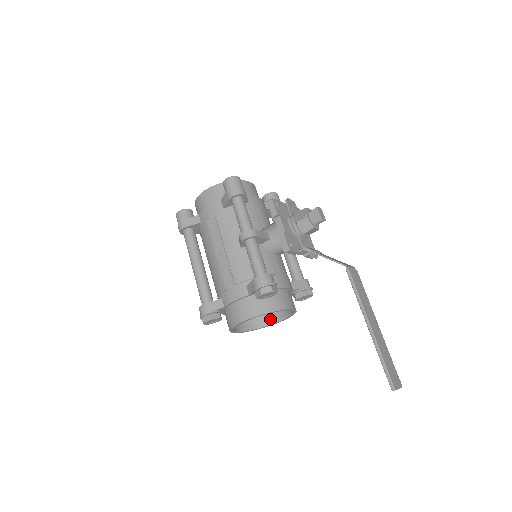
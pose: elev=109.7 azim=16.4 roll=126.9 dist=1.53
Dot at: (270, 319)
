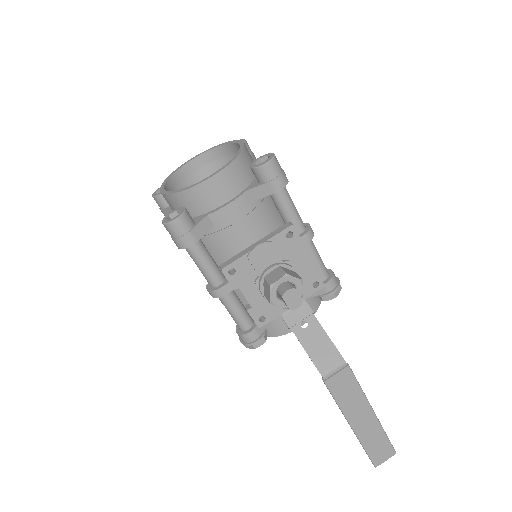
Dot at: occluded
